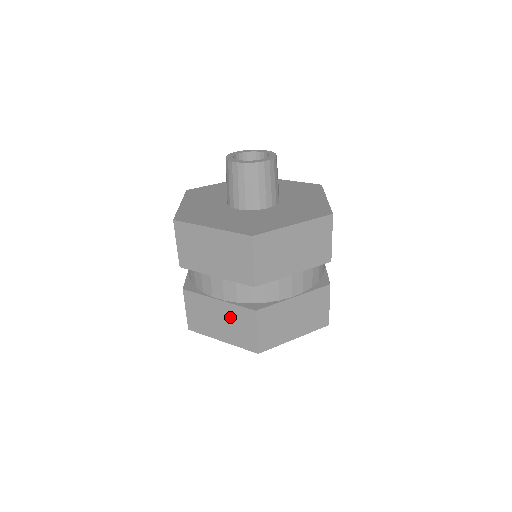
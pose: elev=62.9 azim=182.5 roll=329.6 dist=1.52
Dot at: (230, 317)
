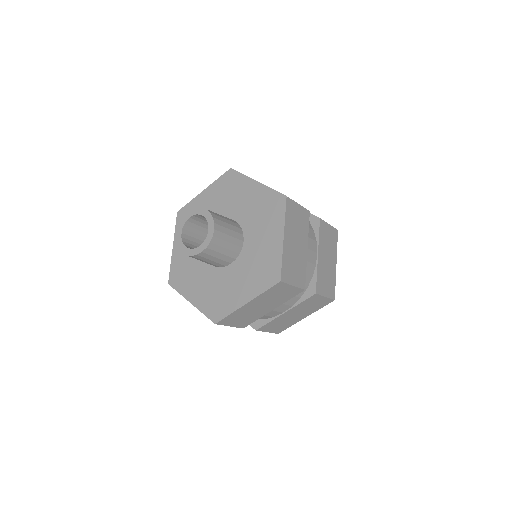
Dot at: occluded
